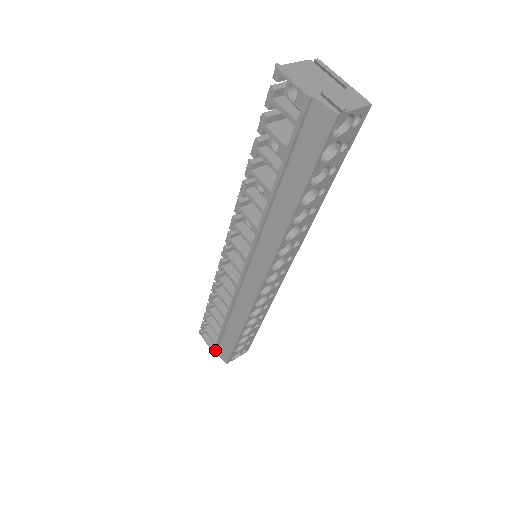
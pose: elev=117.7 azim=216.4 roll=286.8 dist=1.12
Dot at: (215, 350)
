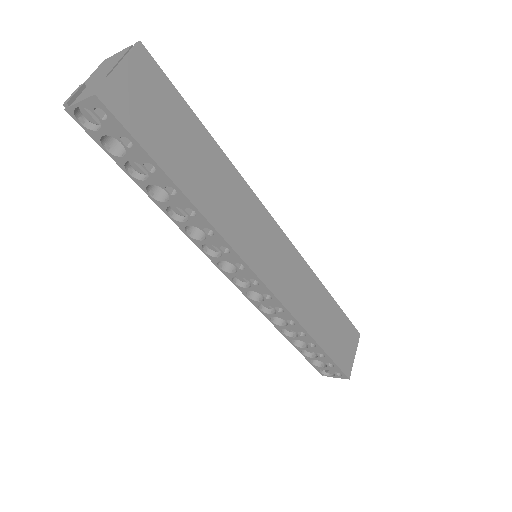
Dot at: occluded
